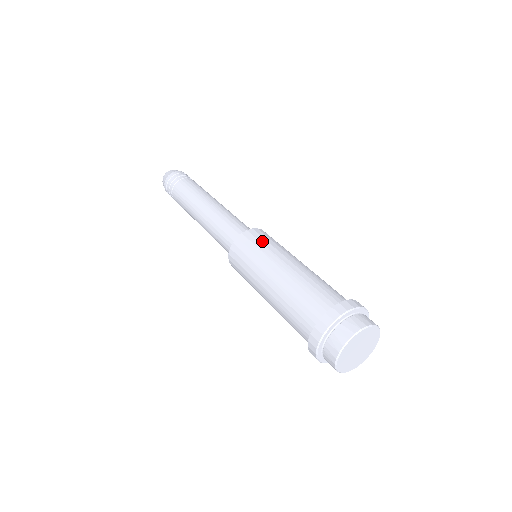
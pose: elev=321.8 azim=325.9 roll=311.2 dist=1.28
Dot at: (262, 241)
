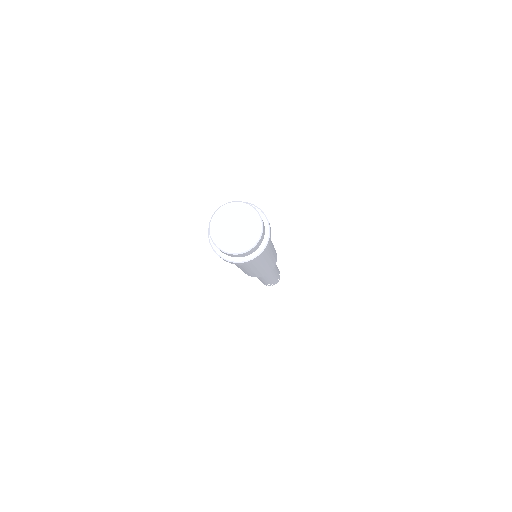
Dot at: occluded
